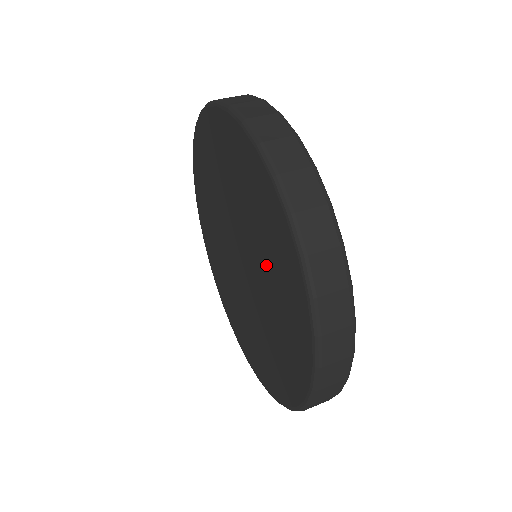
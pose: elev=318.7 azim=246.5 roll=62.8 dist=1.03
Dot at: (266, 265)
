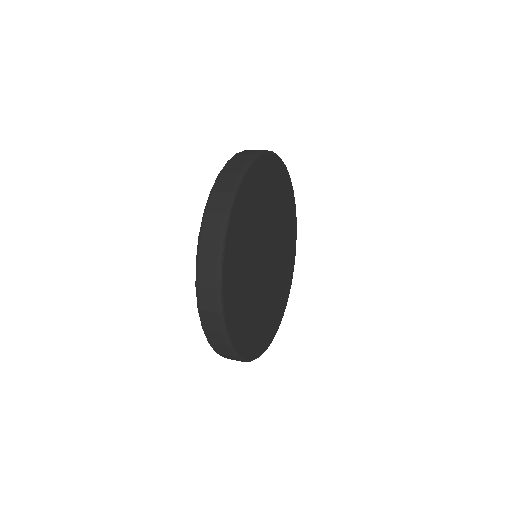
Dot at: occluded
